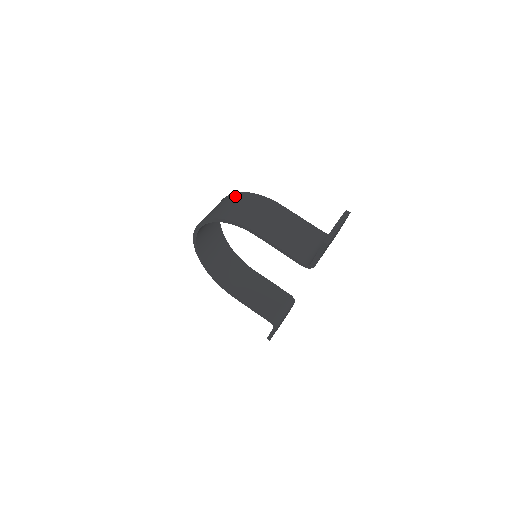
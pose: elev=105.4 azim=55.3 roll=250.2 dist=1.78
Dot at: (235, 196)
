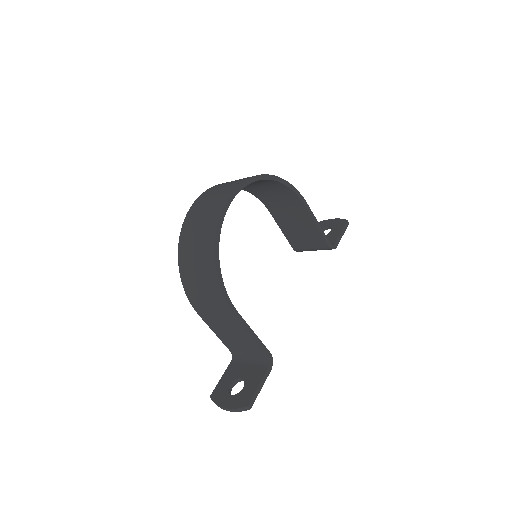
Dot at: (207, 256)
